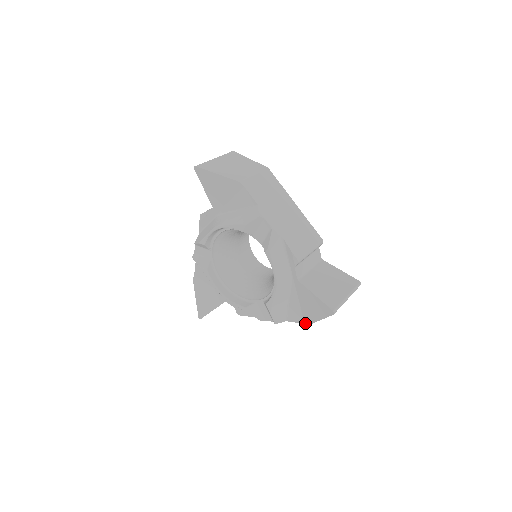
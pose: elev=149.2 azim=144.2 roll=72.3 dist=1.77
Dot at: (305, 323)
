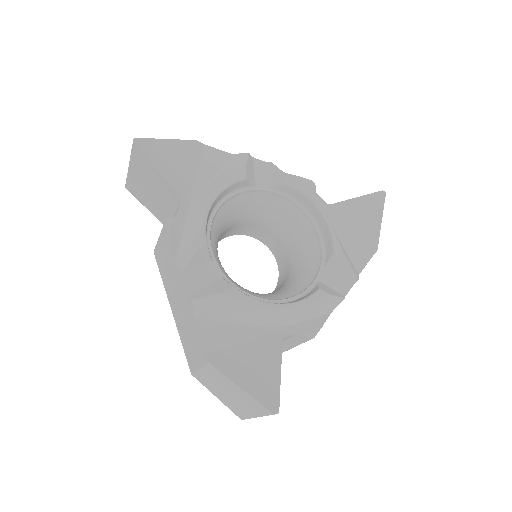
Dot at: (373, 253)
